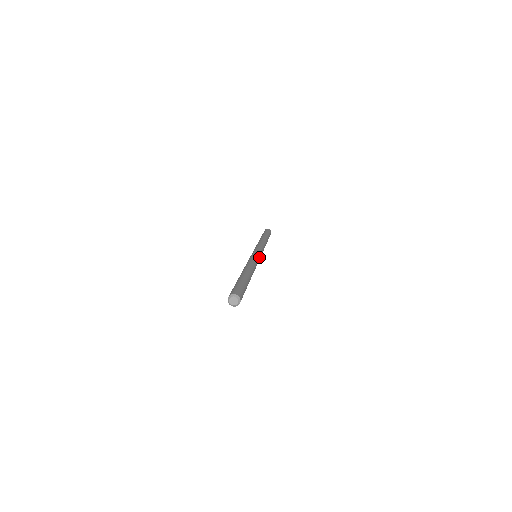
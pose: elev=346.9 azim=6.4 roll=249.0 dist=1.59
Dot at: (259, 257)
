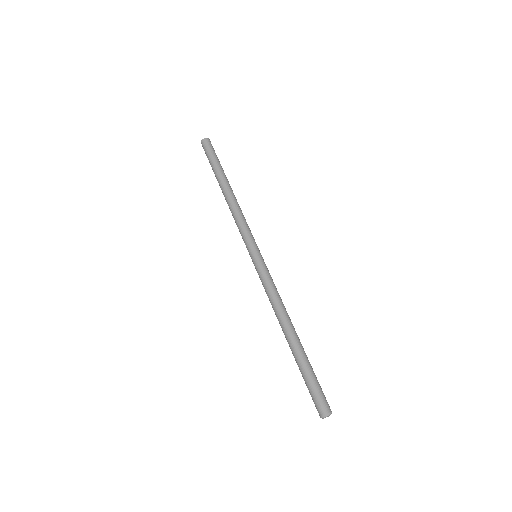
Dot at: occluded
